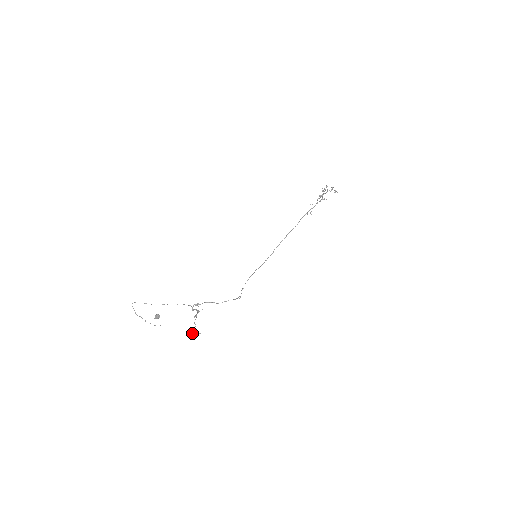
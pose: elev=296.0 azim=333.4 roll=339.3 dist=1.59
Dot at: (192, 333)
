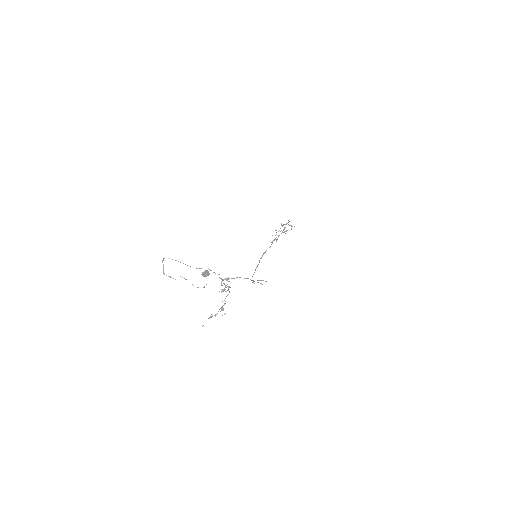
Dot at: occluded
